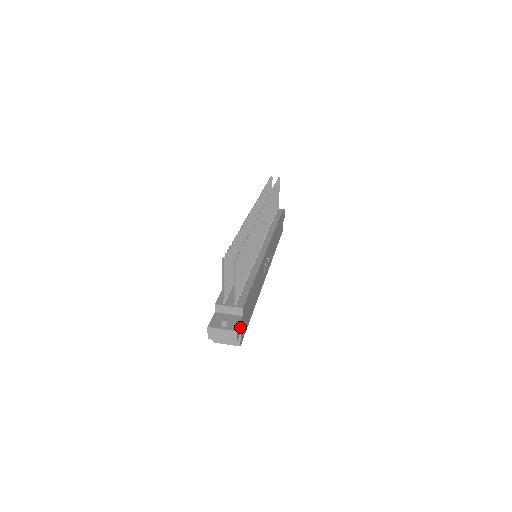
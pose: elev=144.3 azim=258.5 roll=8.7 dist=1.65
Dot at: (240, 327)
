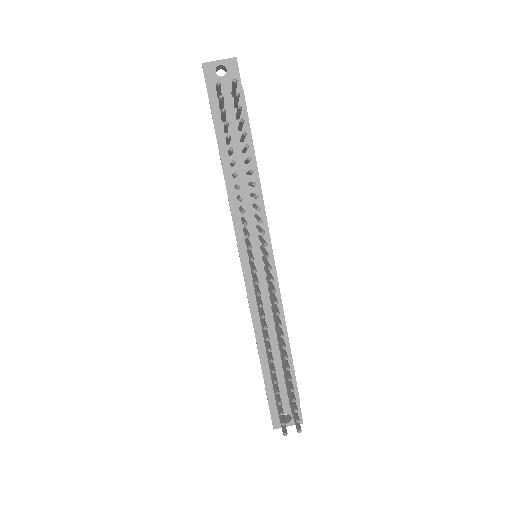
Dot at: occluded
